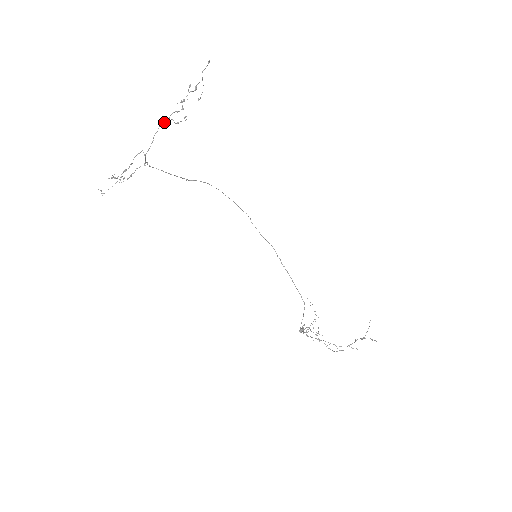
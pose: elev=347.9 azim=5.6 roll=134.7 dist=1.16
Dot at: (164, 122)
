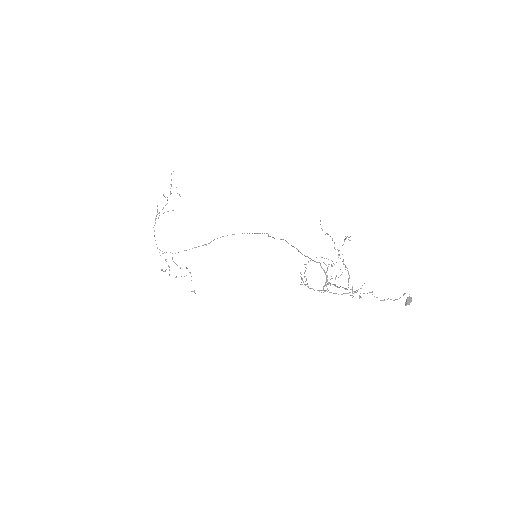
Dot at: occluded
